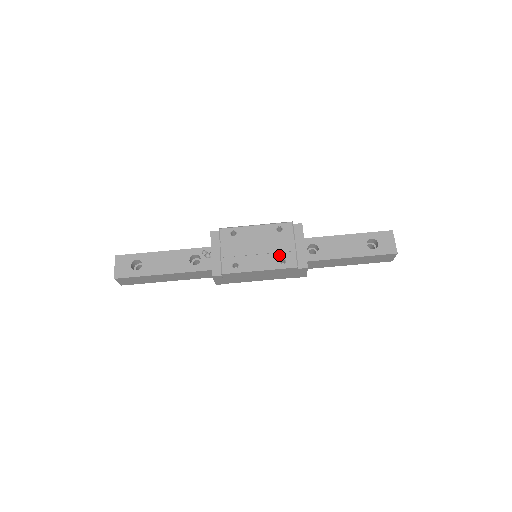
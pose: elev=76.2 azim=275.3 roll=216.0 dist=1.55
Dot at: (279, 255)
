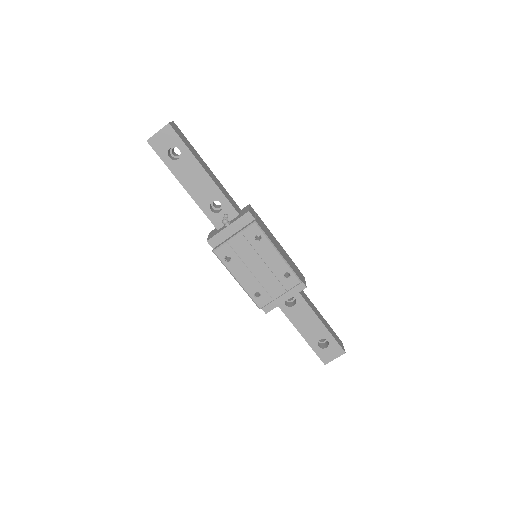
Dot at: (261, 289)
